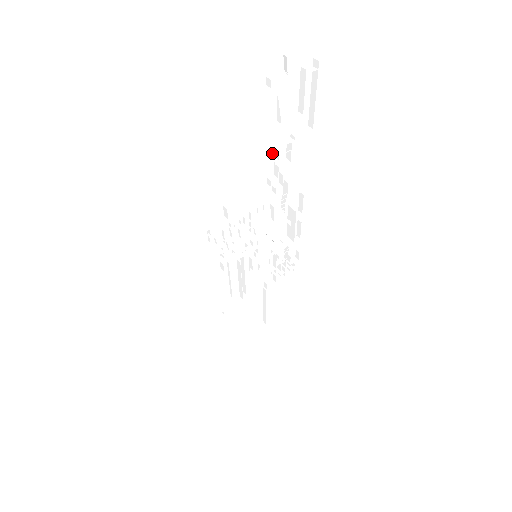
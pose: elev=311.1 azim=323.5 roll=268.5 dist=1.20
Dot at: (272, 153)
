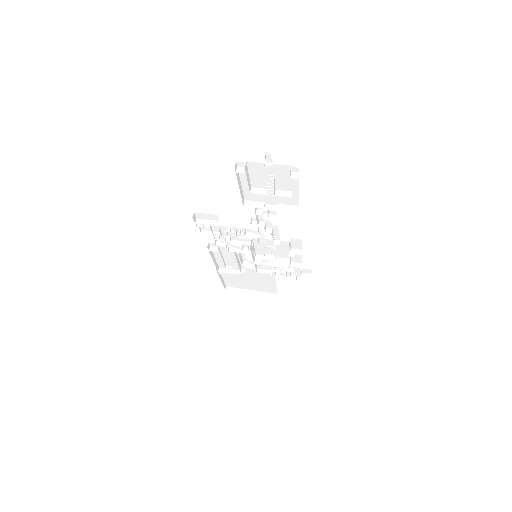
Dot at: occluded
